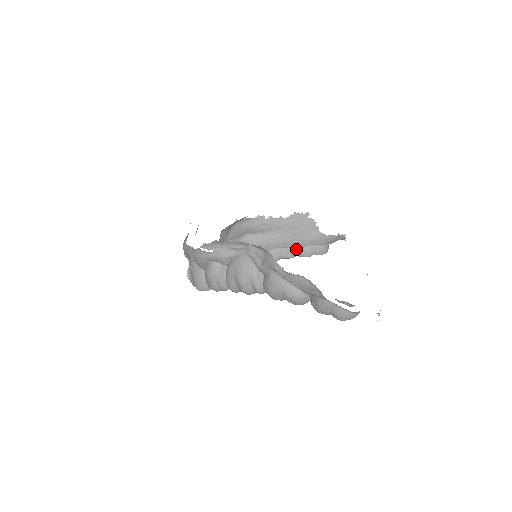
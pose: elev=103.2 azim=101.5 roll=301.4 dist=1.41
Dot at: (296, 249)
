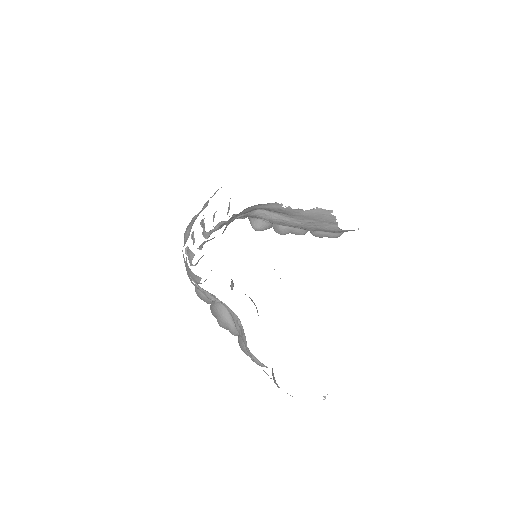
Dot at: (308, 230)
